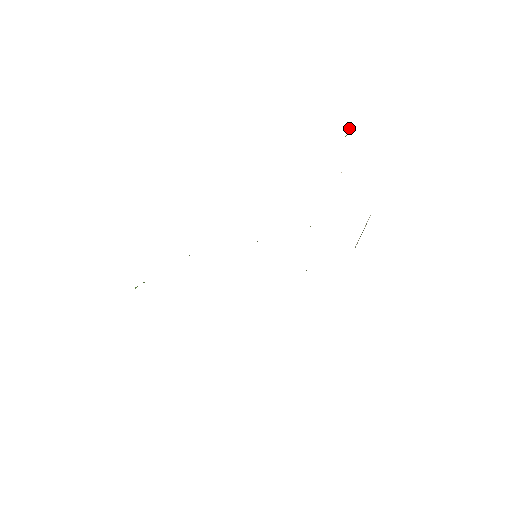
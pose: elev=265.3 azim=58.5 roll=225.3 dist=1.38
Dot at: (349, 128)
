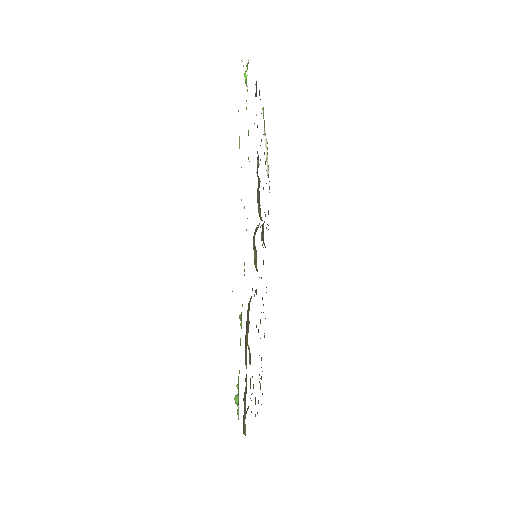
Dot at: occluded
